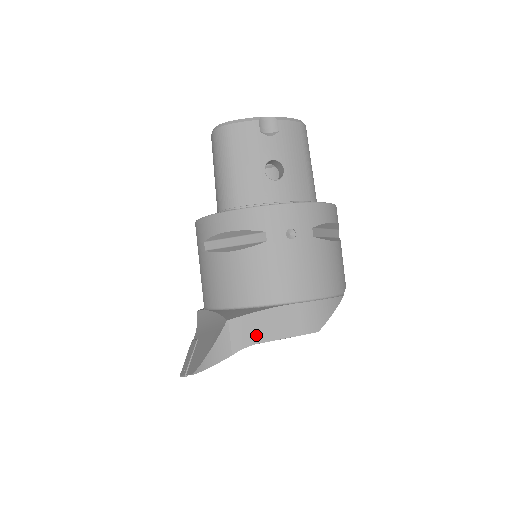
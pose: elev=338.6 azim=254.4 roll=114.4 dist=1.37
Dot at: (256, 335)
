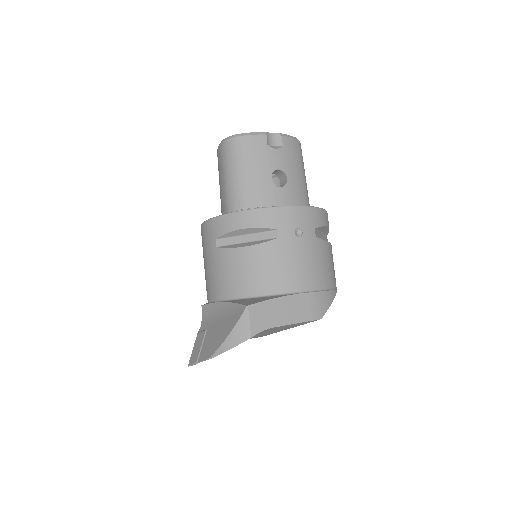
Dot at: (271, 320)
